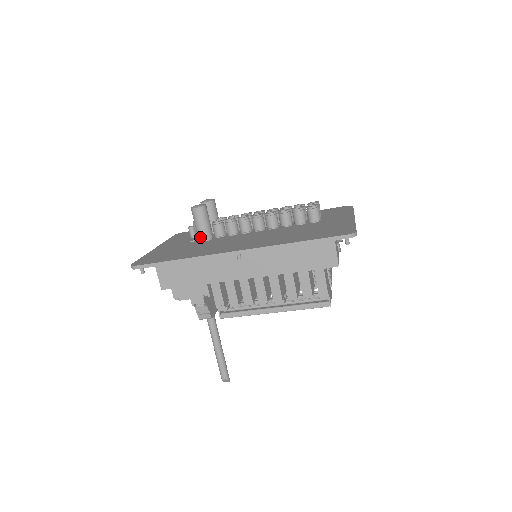
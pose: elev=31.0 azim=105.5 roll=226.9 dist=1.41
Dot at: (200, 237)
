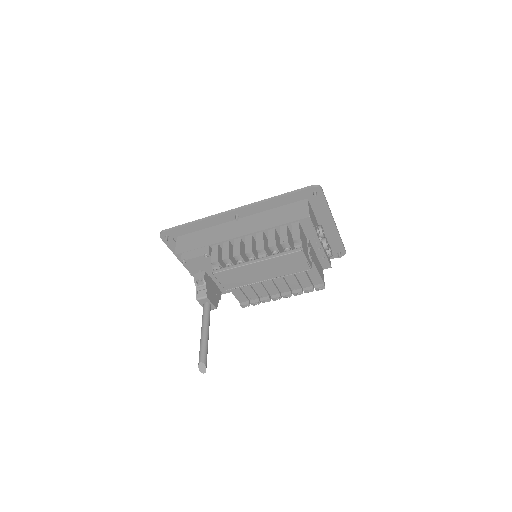
Dot at: occluded
